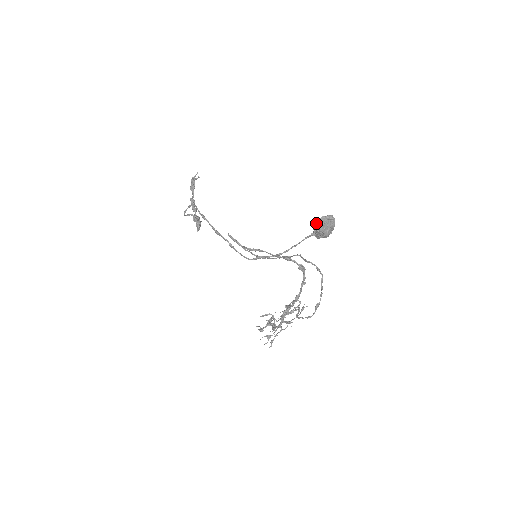
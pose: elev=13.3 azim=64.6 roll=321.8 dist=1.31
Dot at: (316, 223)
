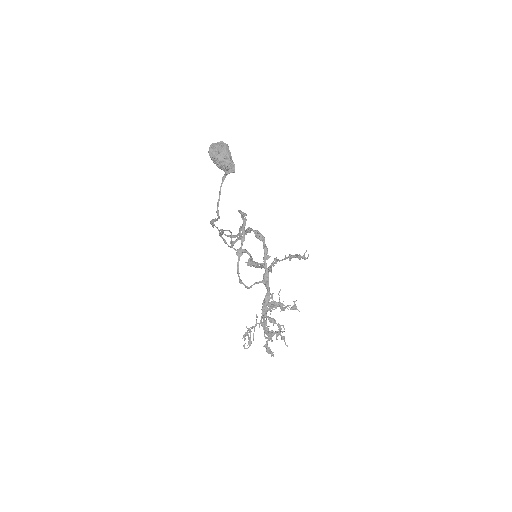
Dot at: (210, 153)
